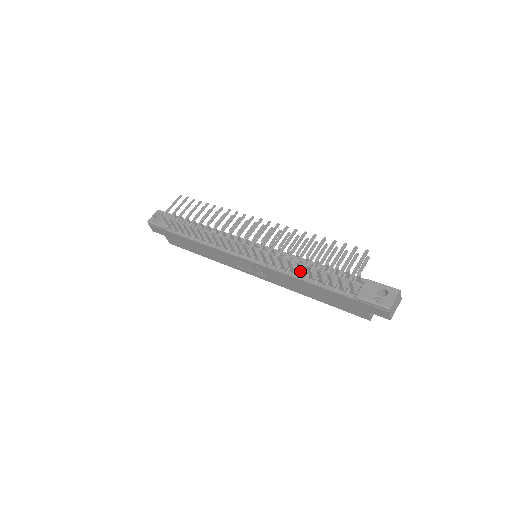
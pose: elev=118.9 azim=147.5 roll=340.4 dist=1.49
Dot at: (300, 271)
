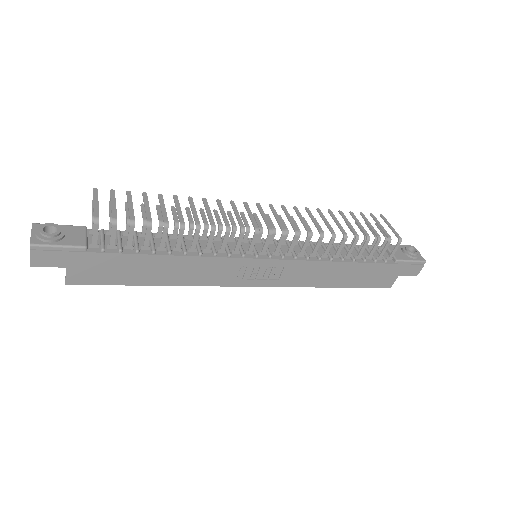
Dot at: (339, 251)
